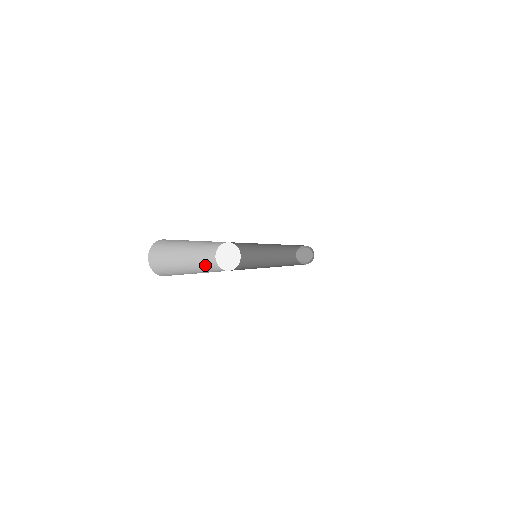
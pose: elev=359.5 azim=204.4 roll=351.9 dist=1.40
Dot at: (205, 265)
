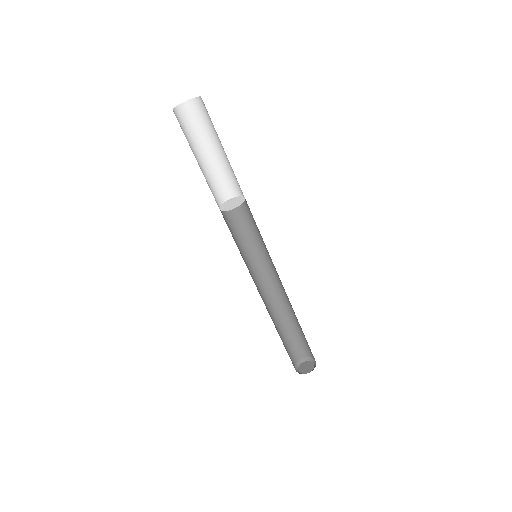
Dot at: (211, 186)
